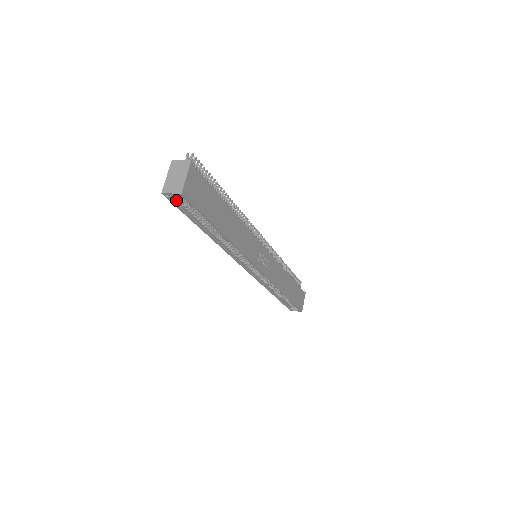
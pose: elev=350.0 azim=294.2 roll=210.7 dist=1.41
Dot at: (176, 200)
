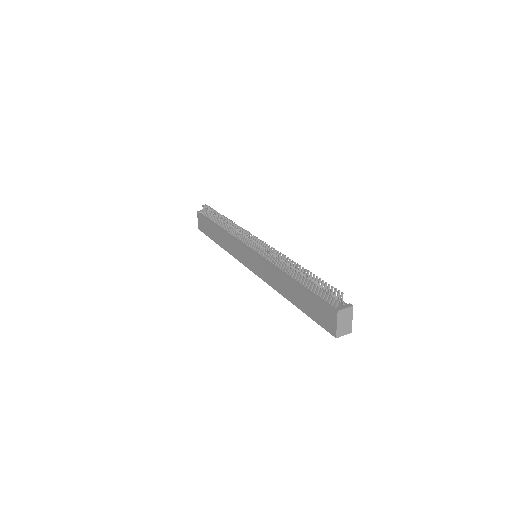
Dot at: (329, 327)
